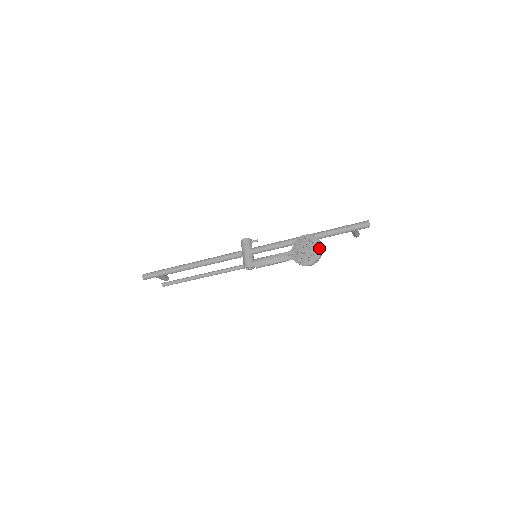
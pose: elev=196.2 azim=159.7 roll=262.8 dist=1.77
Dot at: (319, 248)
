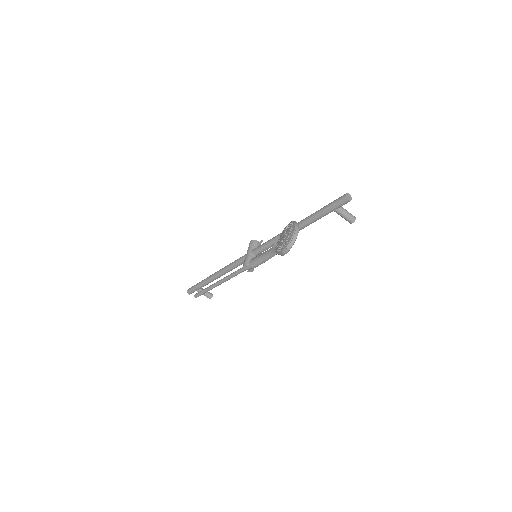
Dot at: (292, 231)
